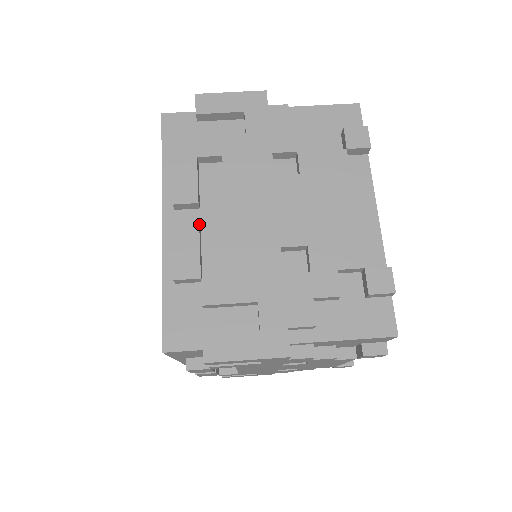
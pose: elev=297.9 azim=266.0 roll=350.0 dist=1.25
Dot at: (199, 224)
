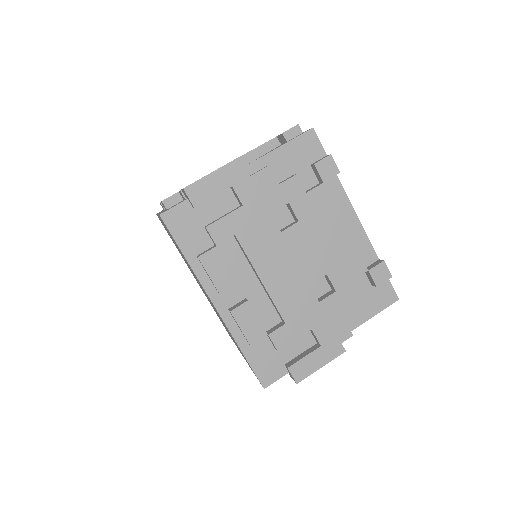
Dot at: (241, 293)
